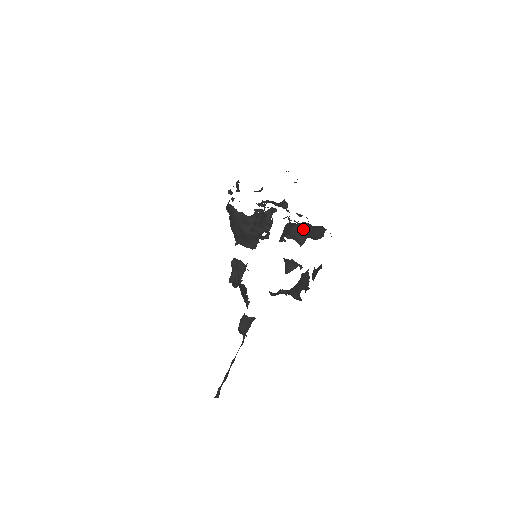
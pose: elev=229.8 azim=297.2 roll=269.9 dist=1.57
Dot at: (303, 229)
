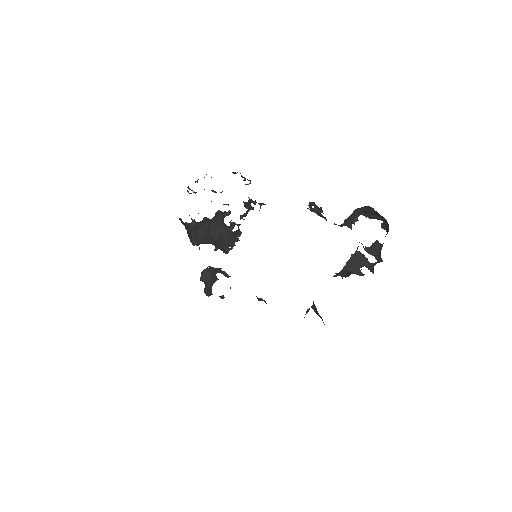
Dot at: (355, 214)
